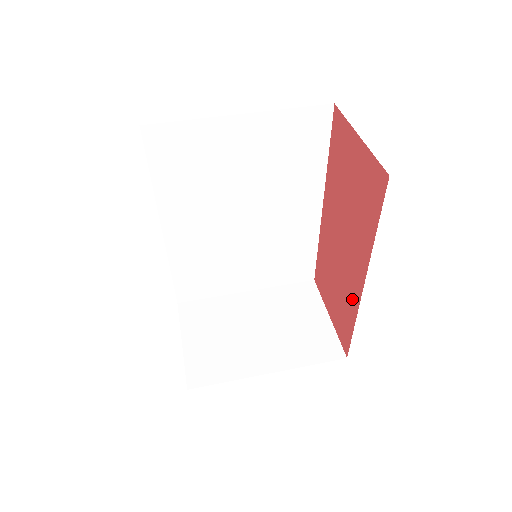
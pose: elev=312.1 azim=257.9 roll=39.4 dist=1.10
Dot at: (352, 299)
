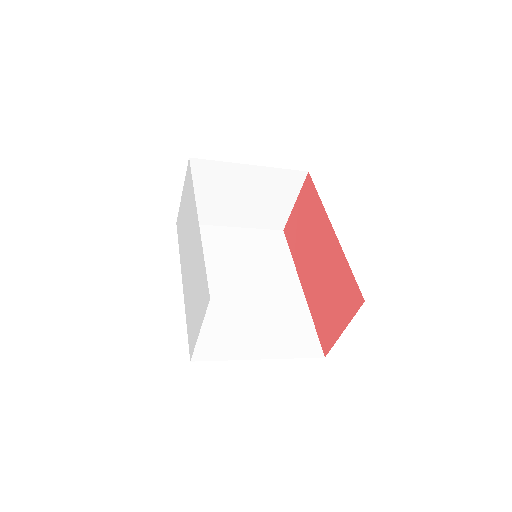
Dot at: (337, 256)
